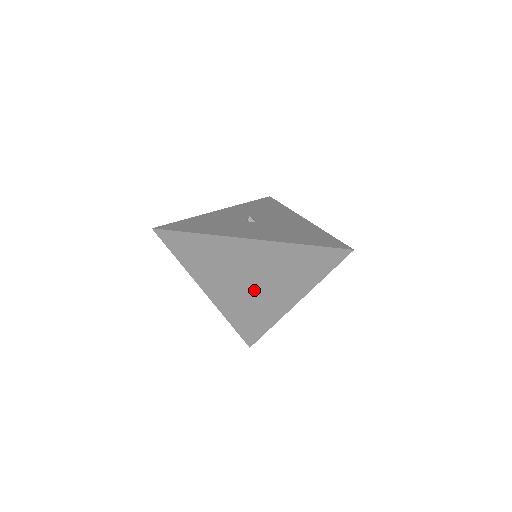
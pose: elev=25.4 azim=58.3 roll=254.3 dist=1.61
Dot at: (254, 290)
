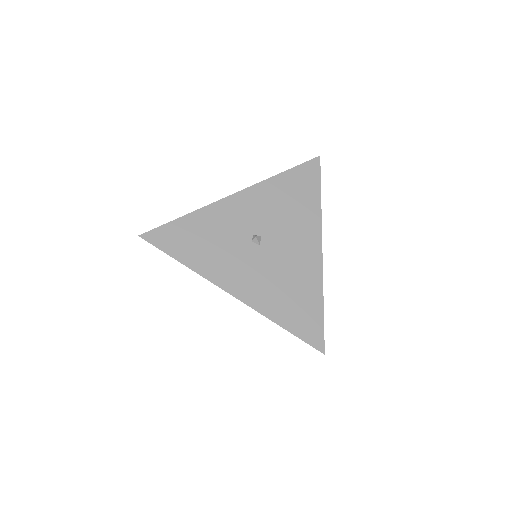
Dot at: occluded
